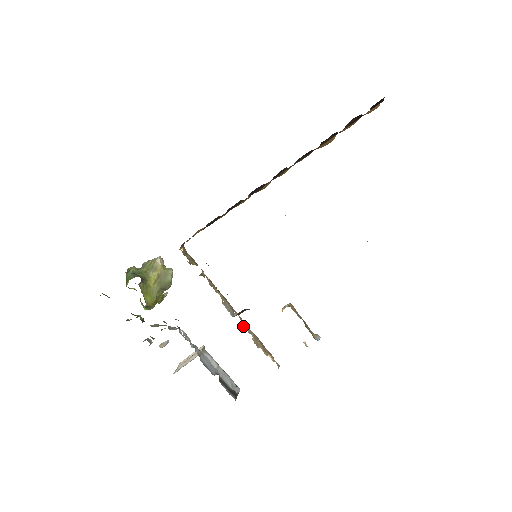
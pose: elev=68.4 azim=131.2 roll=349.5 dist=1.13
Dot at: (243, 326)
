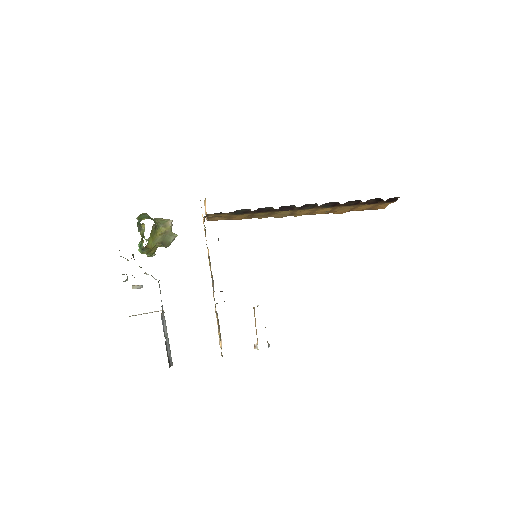
Dot at: occluded
